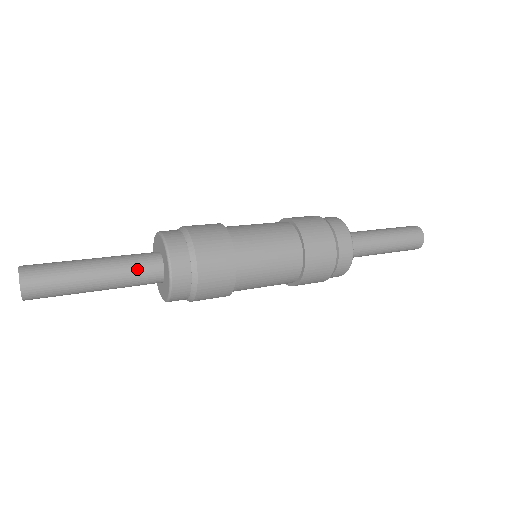
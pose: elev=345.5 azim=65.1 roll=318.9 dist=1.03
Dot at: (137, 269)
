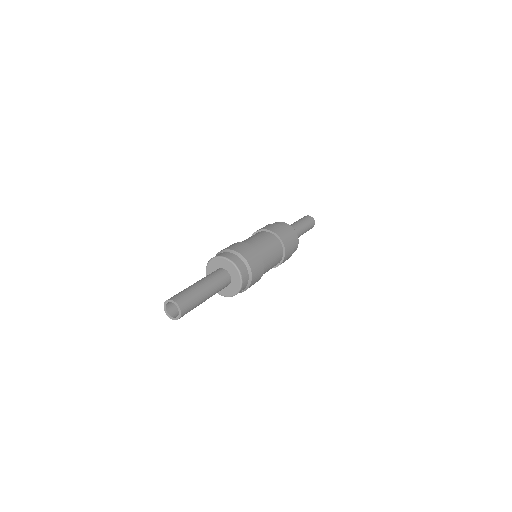
Dot at: (221, 283)
